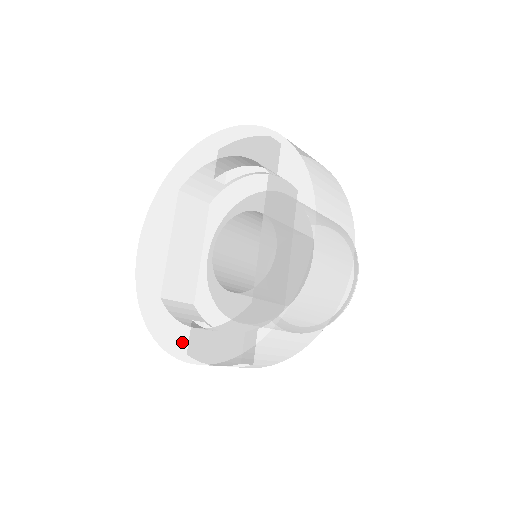
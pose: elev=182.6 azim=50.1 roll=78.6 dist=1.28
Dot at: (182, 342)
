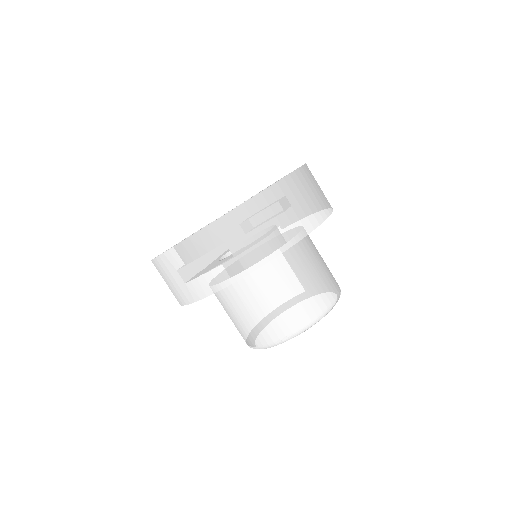
Dot at: occluded
